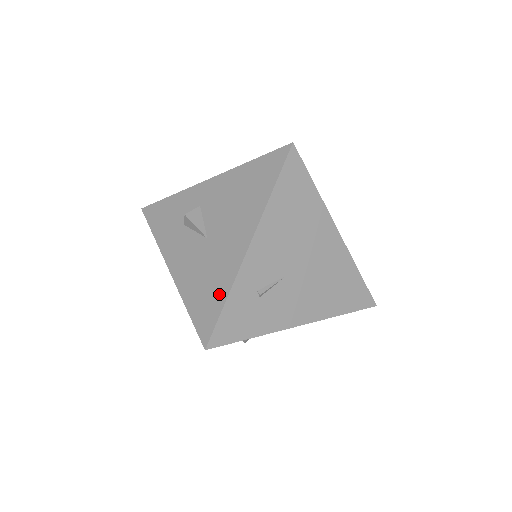
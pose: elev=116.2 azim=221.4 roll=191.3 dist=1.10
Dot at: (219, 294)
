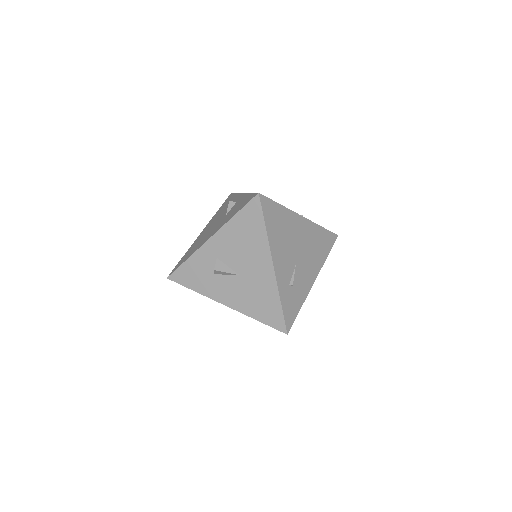
Dot at: (274, 302)
